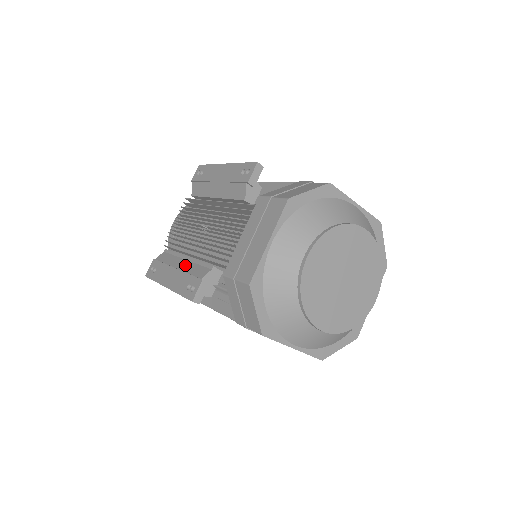
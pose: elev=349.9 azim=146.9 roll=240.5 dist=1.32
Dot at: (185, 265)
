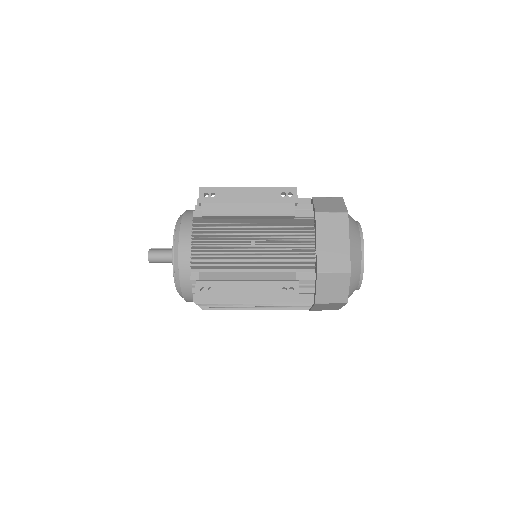
Dot at: (257, 276)
